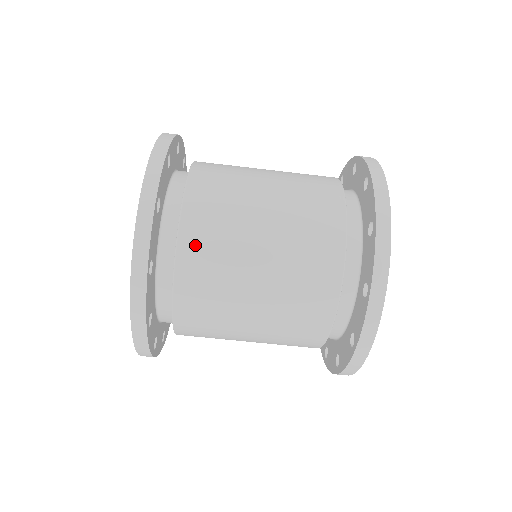
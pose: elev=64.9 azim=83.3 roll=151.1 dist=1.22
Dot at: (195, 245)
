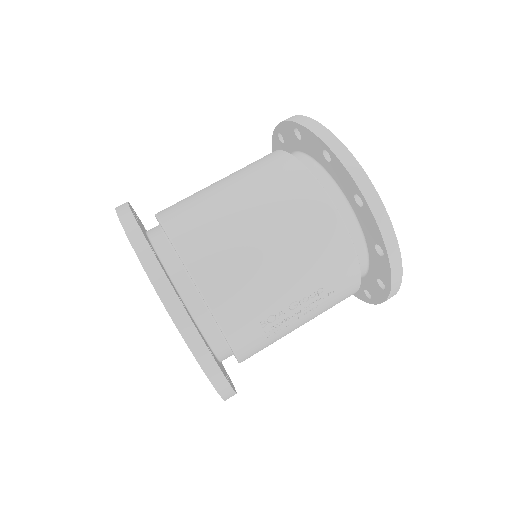
Dot at: (181, 224)
